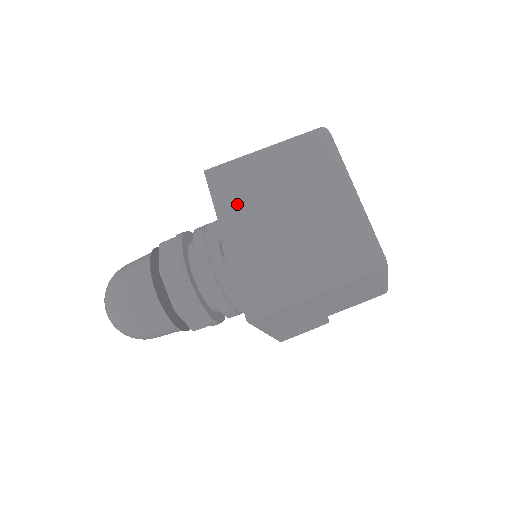
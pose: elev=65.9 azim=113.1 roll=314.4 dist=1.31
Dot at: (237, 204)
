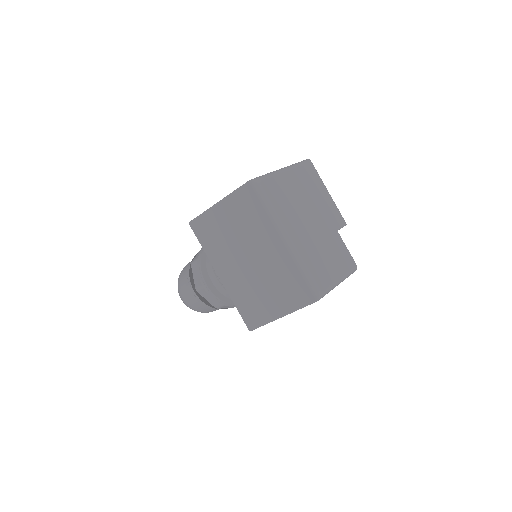
Dot at: (217, 250)
